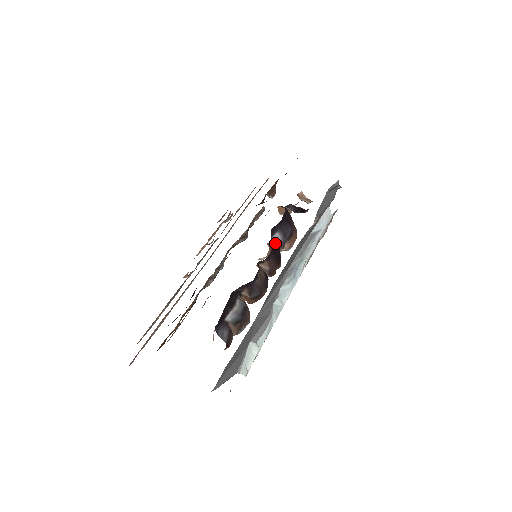
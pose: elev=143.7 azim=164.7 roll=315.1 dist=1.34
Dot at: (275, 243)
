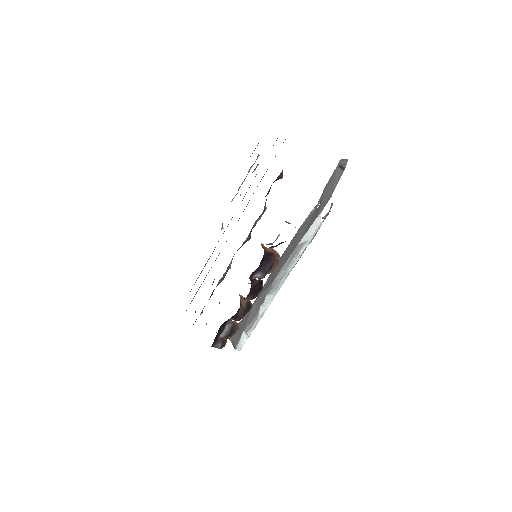
Dot at: occluded
